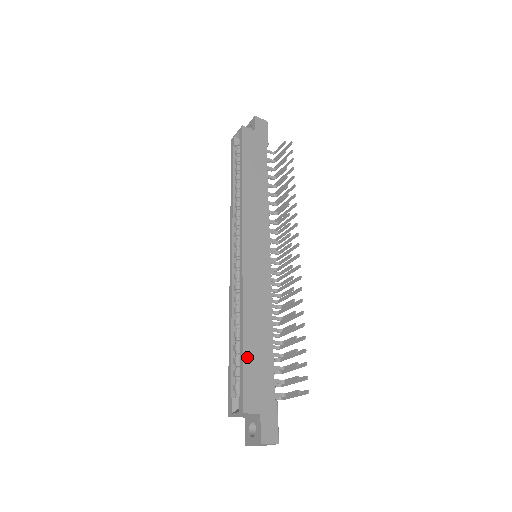
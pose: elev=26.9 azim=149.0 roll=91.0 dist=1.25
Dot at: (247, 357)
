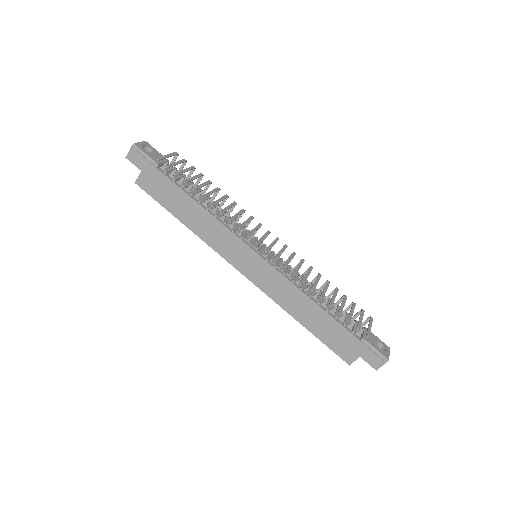
Dot at: (319, 335)
